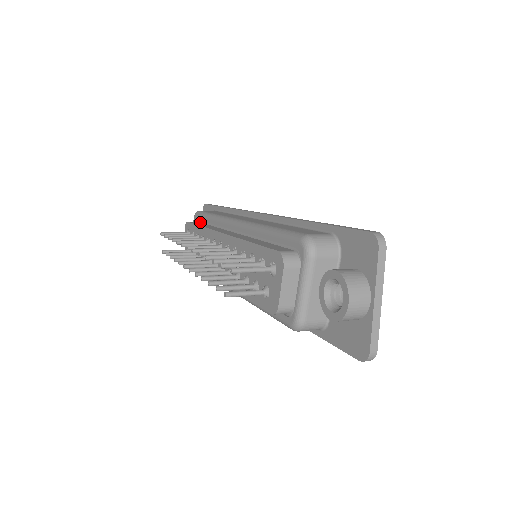
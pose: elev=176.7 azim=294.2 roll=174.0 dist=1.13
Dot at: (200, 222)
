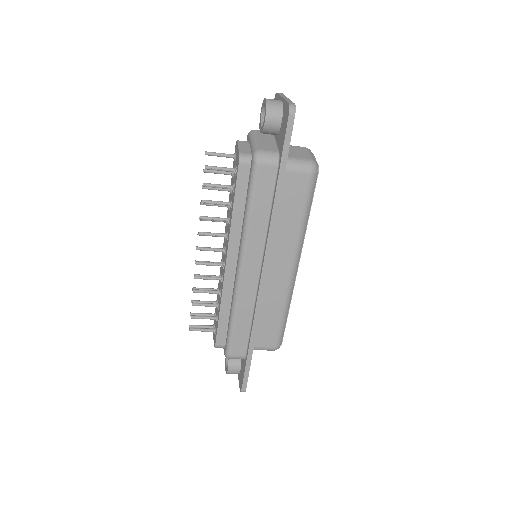
Dot at: occluded
